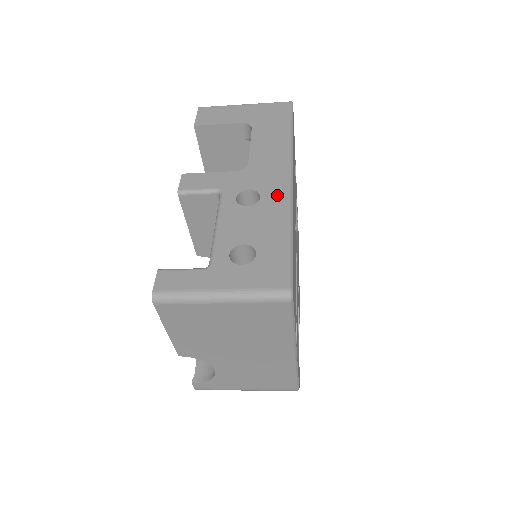
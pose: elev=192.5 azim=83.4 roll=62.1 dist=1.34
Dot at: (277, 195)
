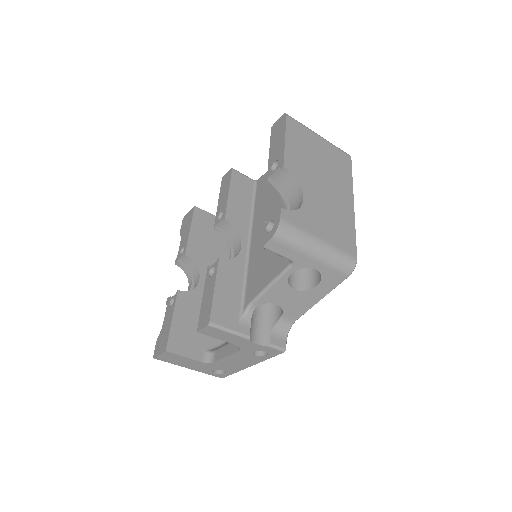
Dot at: occluded
